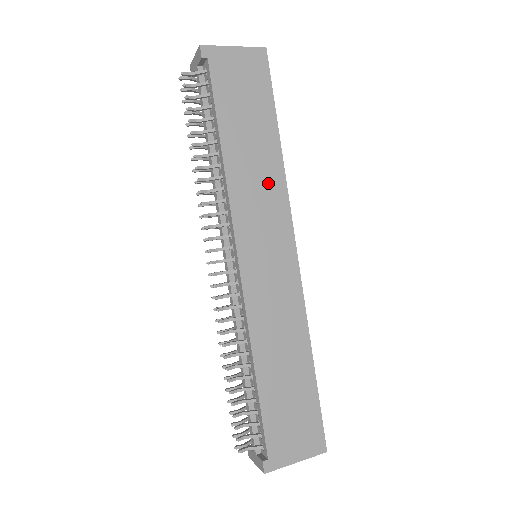
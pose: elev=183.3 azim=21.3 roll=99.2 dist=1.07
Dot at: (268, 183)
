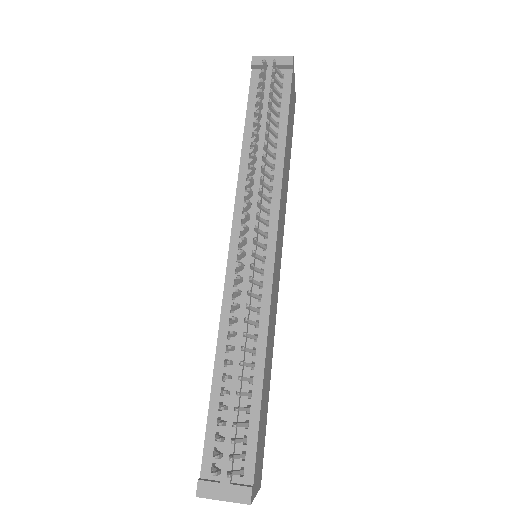
Dot at: (285, 198)
